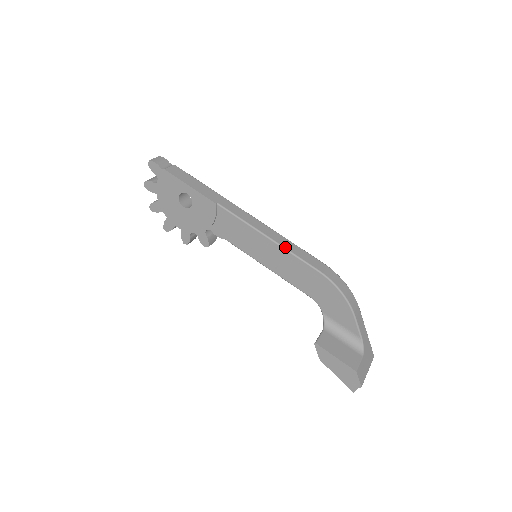
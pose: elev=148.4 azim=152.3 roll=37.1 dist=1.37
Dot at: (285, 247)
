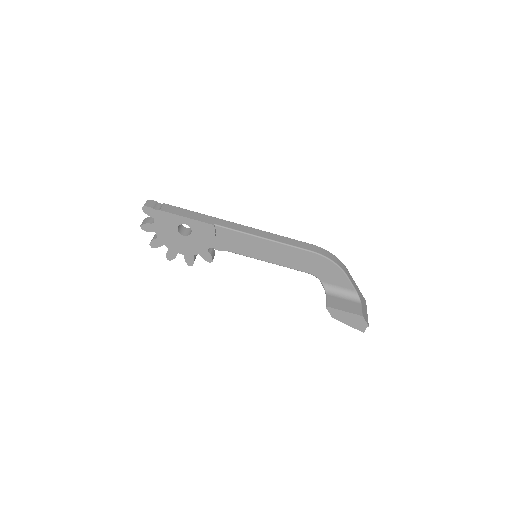
Dot at: (280, 242)
